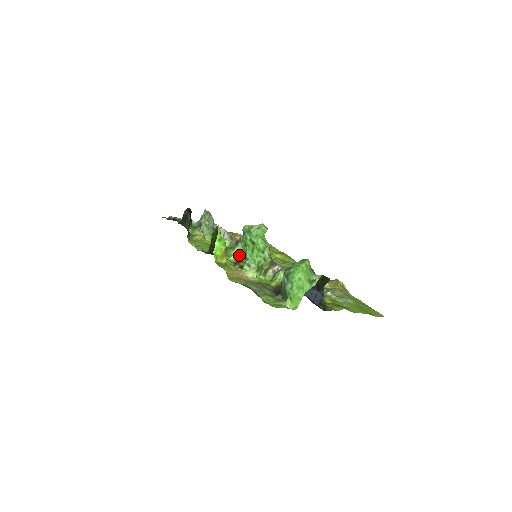
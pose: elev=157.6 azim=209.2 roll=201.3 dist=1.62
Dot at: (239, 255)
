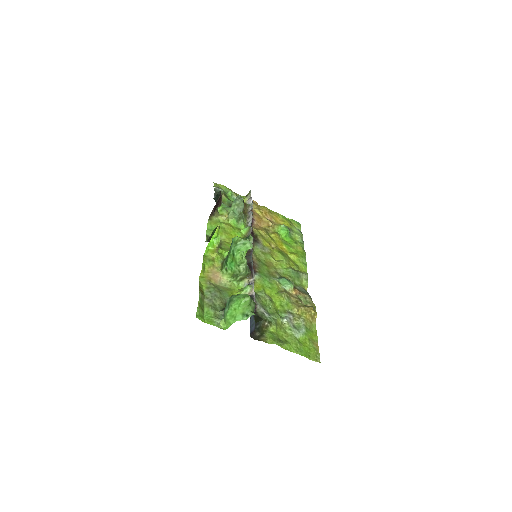
Dot at: occluded
